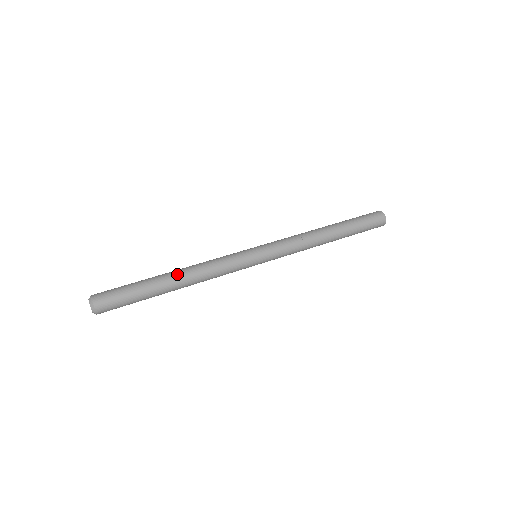
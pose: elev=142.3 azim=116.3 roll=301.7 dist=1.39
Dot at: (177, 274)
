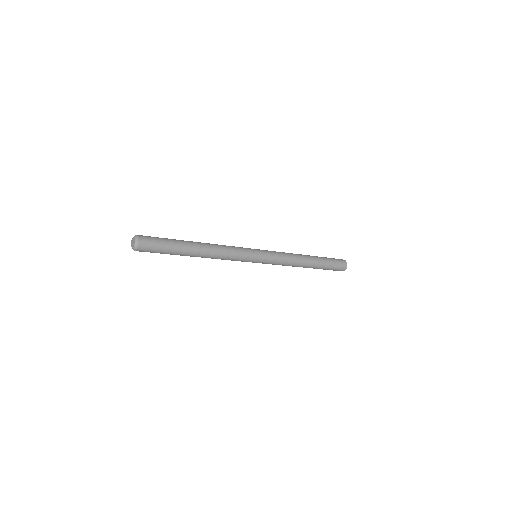
Dot at: (201, 243)
